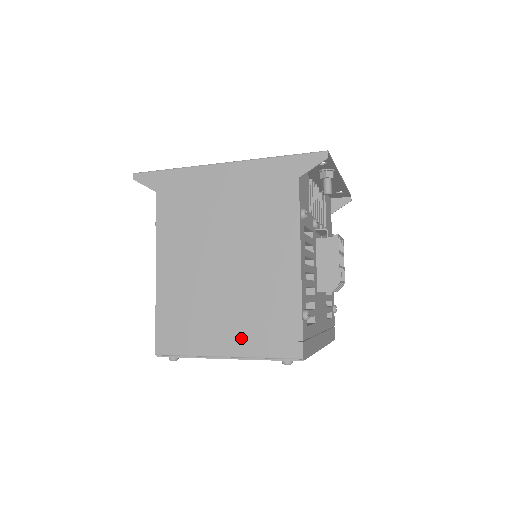
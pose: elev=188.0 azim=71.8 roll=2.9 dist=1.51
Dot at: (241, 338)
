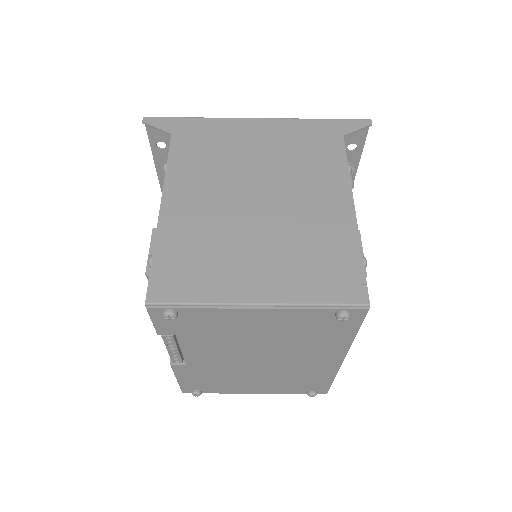
Dot at: (281, 281)
